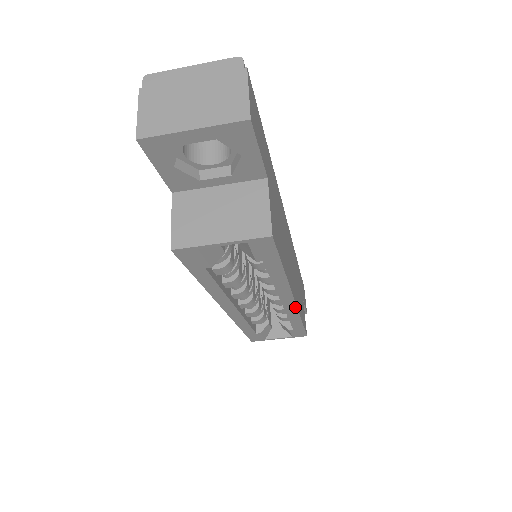
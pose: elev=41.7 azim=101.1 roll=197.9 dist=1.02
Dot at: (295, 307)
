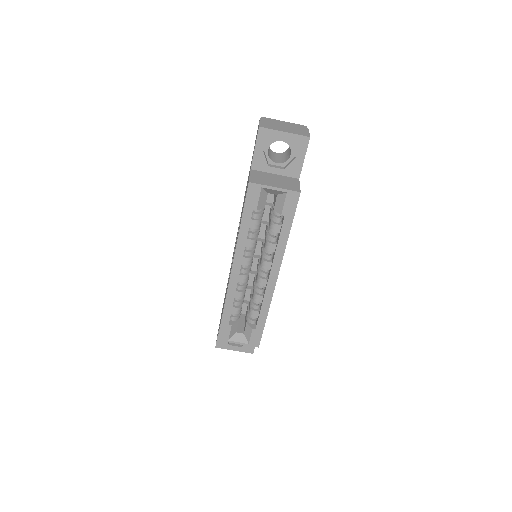
Dot at: (273, 288)
